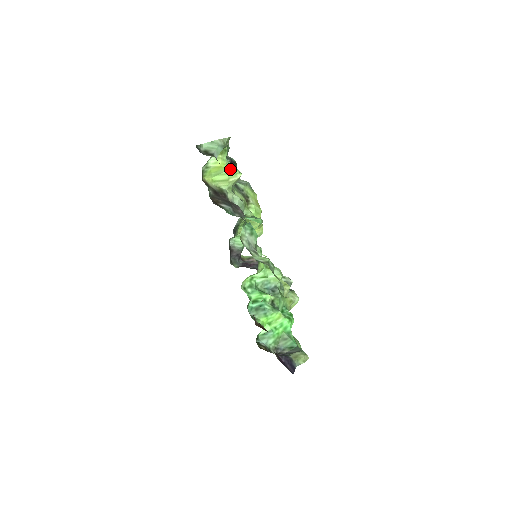
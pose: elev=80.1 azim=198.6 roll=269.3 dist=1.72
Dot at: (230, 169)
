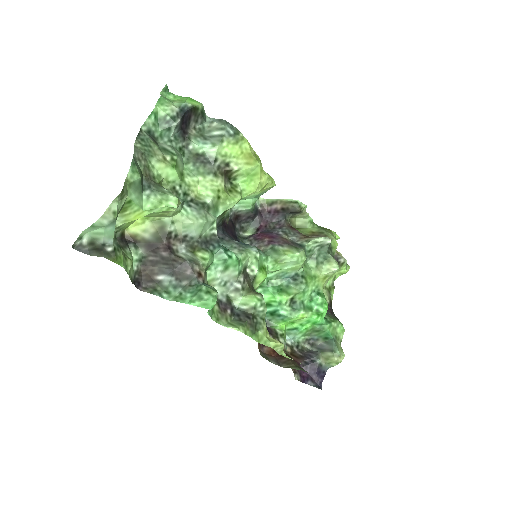
Dot at: (155, 210)
